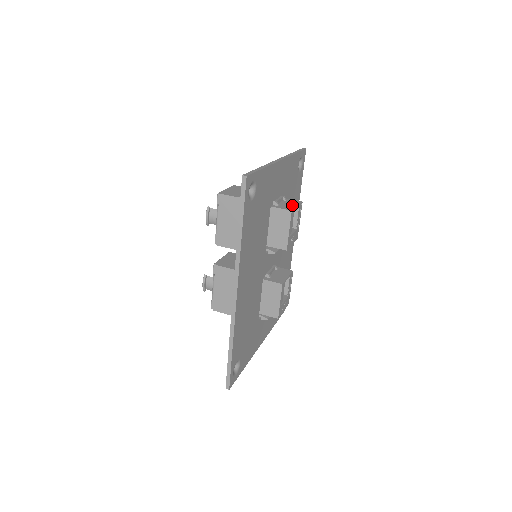
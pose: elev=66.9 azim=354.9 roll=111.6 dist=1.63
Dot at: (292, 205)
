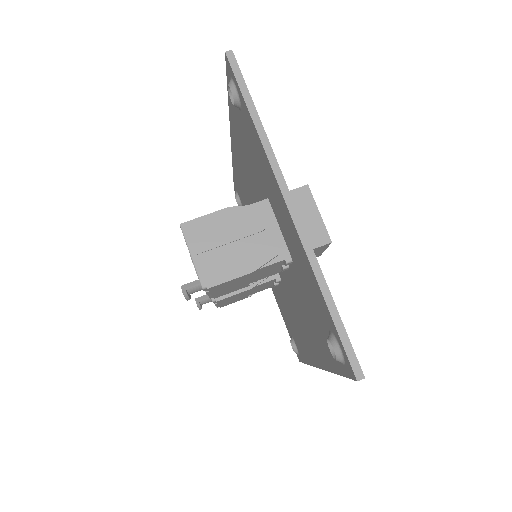
Dot at: (313, 218)
